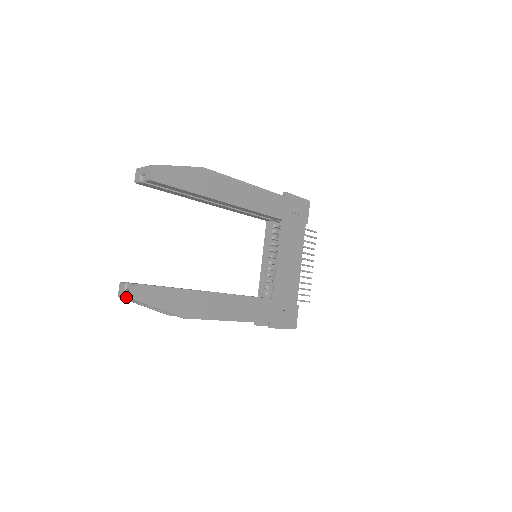
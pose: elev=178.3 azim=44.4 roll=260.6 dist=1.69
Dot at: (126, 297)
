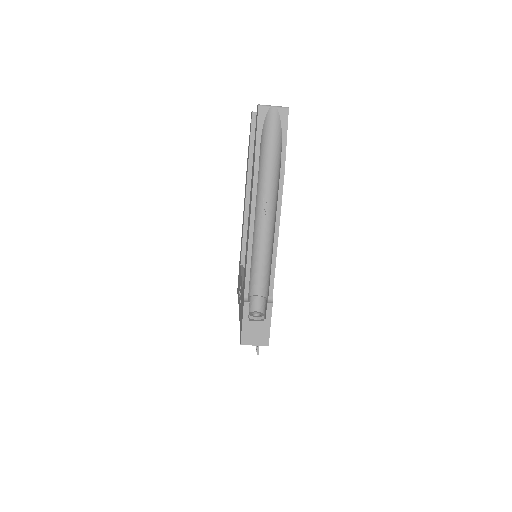
Dot at: (275, 106)
